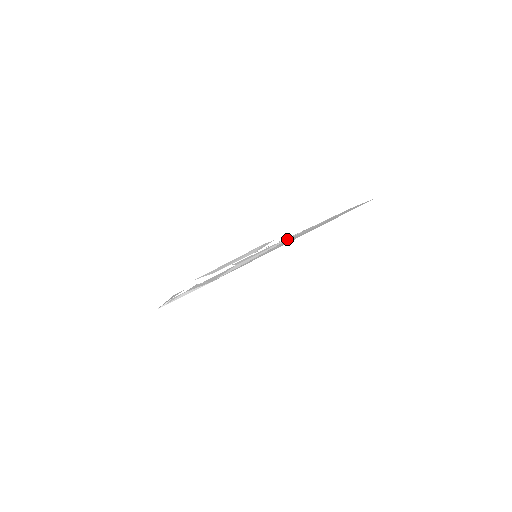
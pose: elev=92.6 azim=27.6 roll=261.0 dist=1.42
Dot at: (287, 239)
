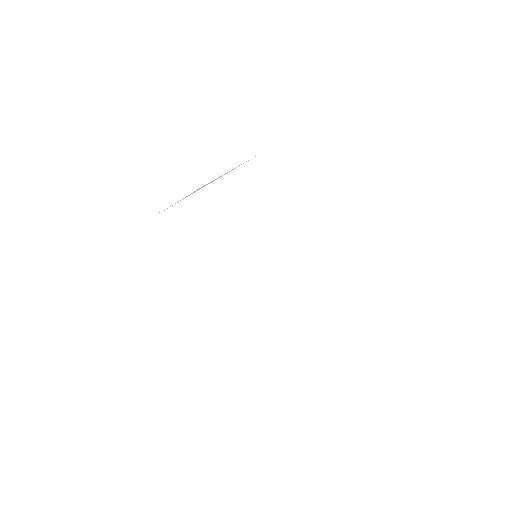
Dot at: occluded
